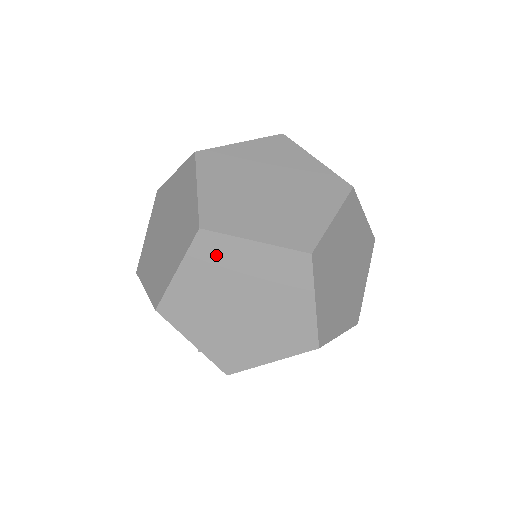
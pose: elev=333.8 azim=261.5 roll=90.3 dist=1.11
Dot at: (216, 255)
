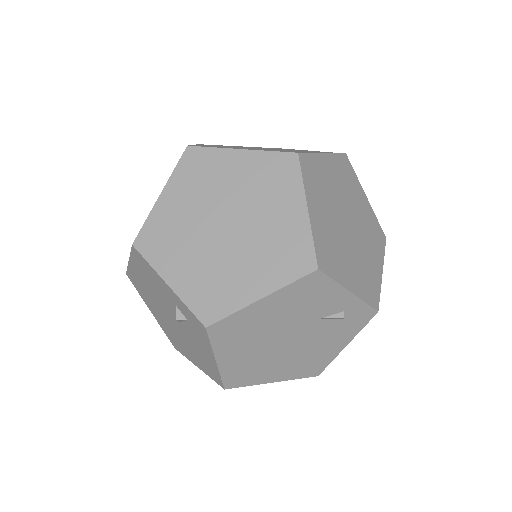
Dot at: (202, 170)
